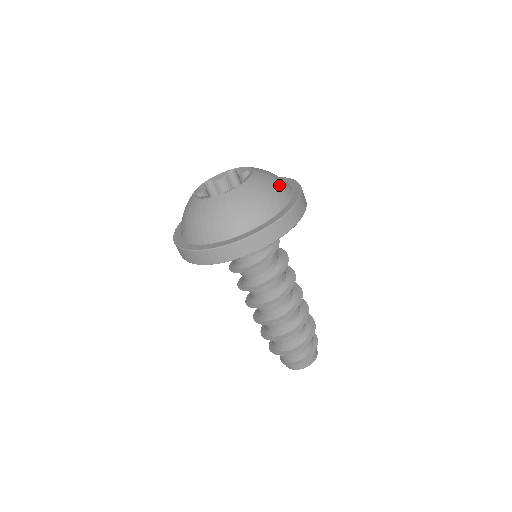
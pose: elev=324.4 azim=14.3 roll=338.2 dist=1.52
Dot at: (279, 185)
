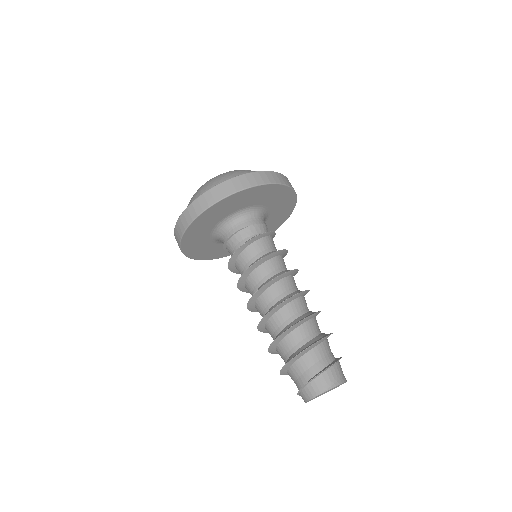
Dot at: (249, 171)
